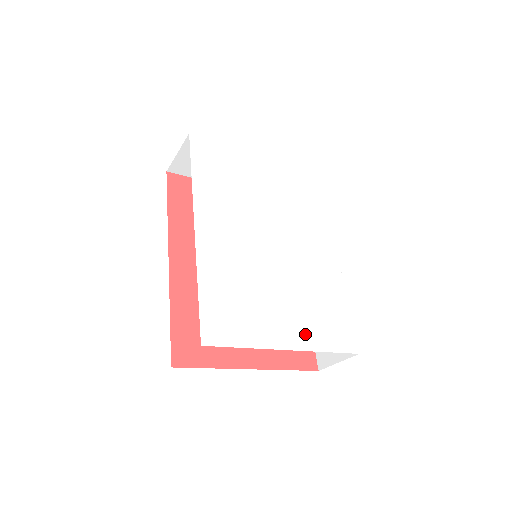
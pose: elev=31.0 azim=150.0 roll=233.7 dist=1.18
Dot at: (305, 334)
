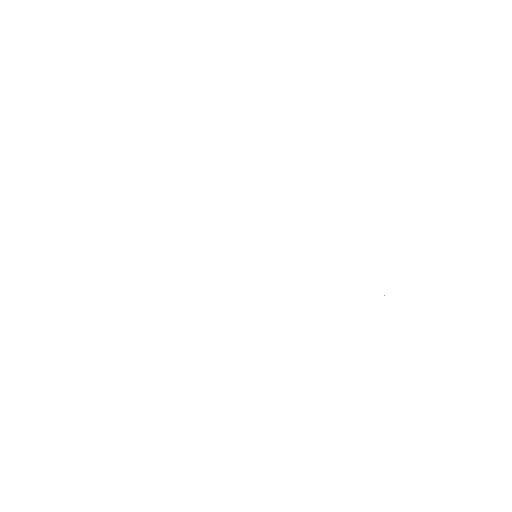
Dot at: (356, 302)
